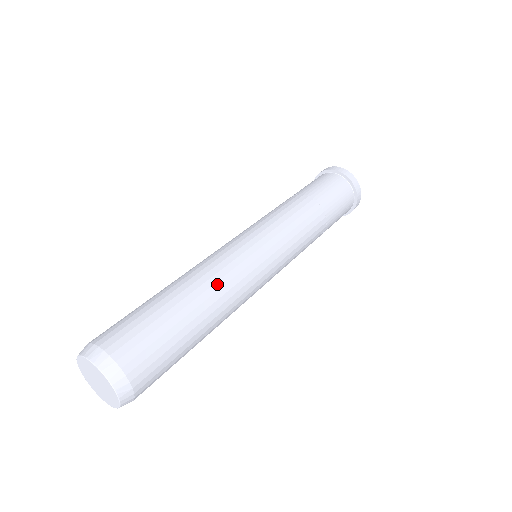
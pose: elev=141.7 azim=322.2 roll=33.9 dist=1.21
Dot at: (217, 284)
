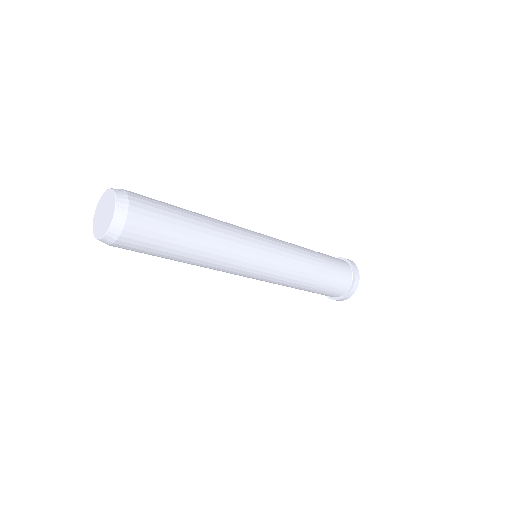
Dot at: (218, 221)
